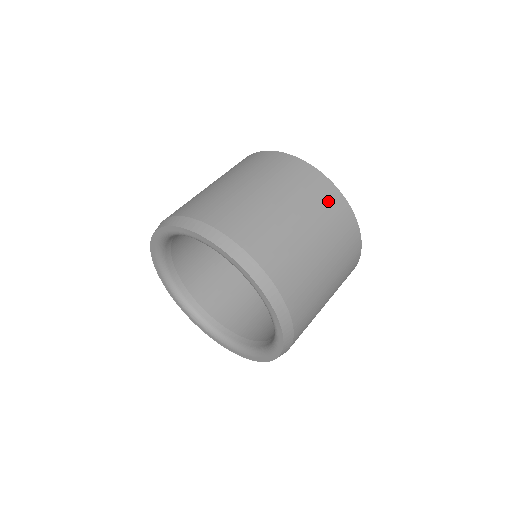
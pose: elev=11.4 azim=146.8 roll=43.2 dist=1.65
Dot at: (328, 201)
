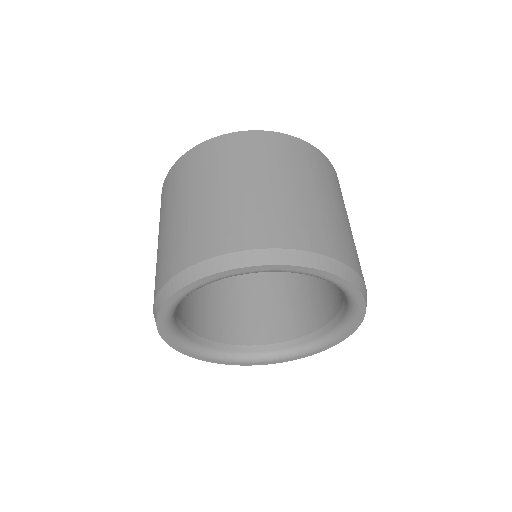
Dot at: (283, 149)
